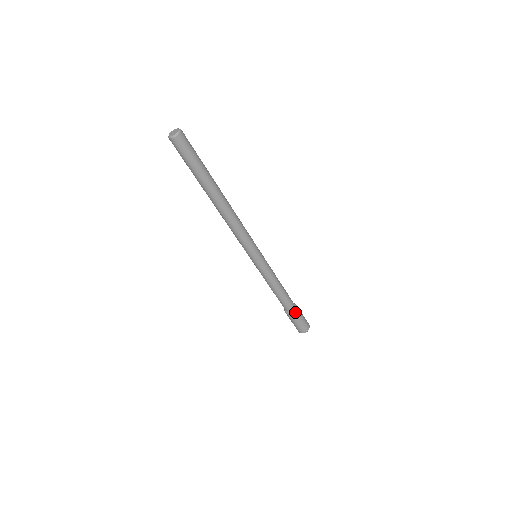
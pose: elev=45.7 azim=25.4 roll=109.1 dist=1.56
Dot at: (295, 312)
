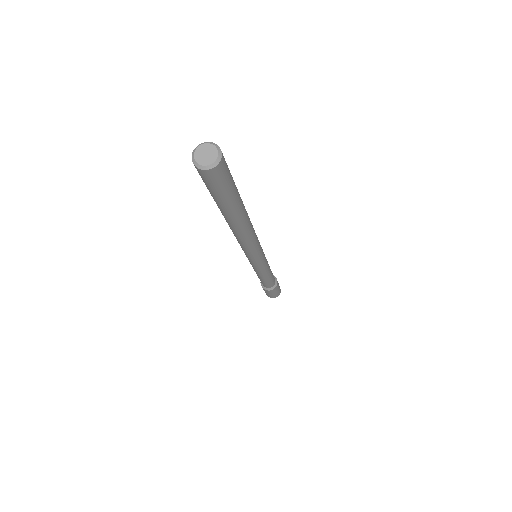
Dot at: (272, 290)
